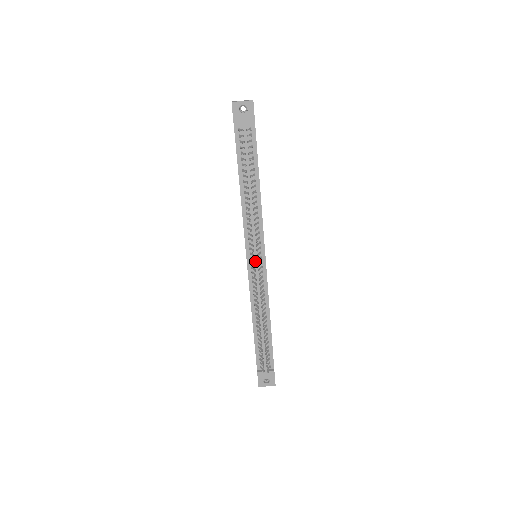
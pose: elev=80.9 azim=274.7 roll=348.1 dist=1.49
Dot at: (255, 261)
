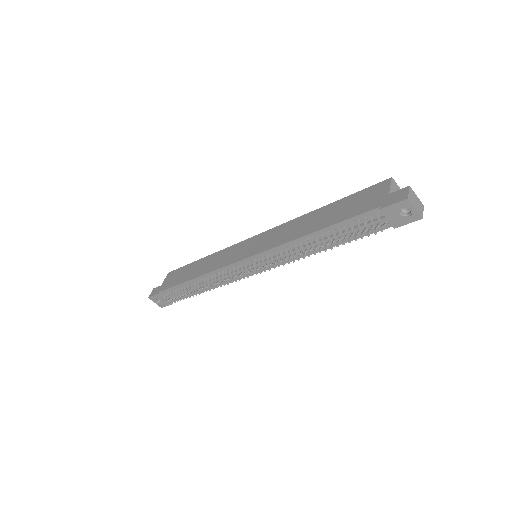
Dot at: (250, 267)
